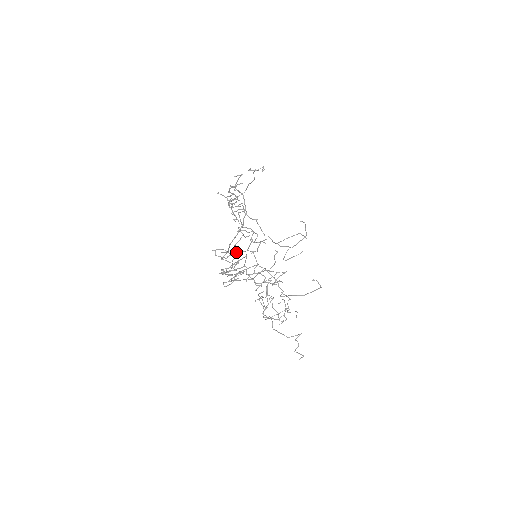
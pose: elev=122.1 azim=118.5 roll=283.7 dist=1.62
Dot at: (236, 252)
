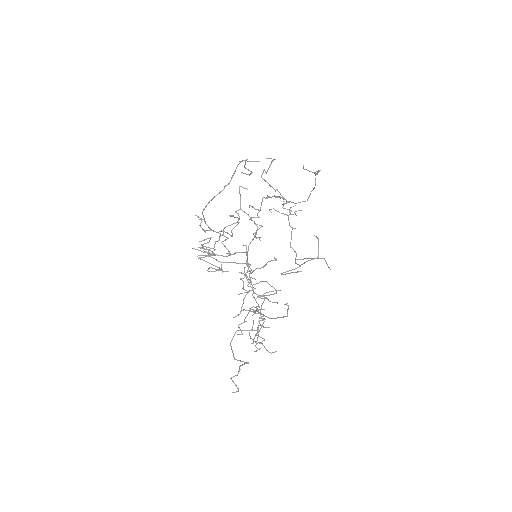
Dot at: (223, 233)
